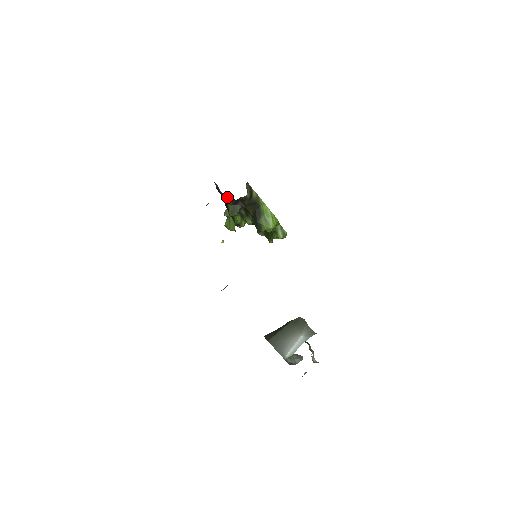
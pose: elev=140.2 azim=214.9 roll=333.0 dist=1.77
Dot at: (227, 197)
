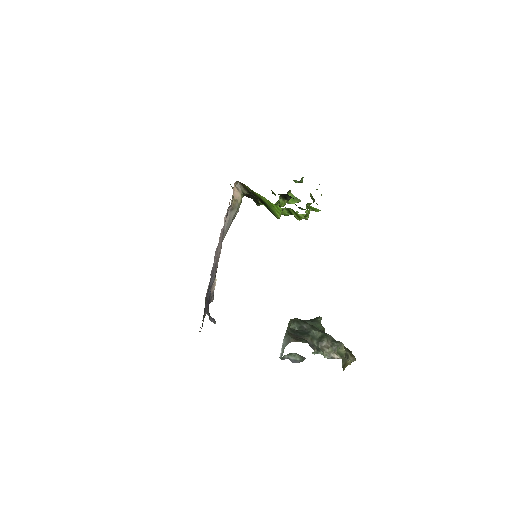
Dot at: occluded
